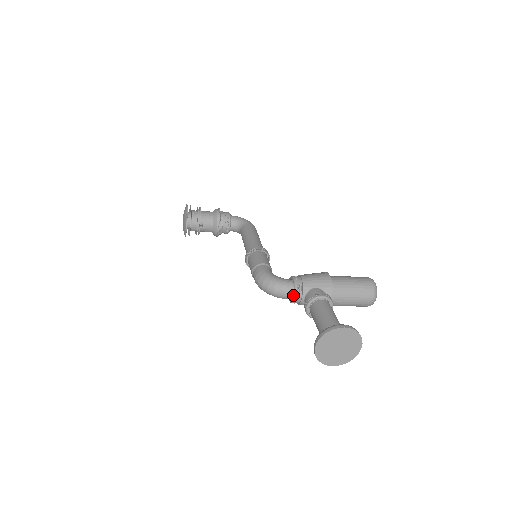
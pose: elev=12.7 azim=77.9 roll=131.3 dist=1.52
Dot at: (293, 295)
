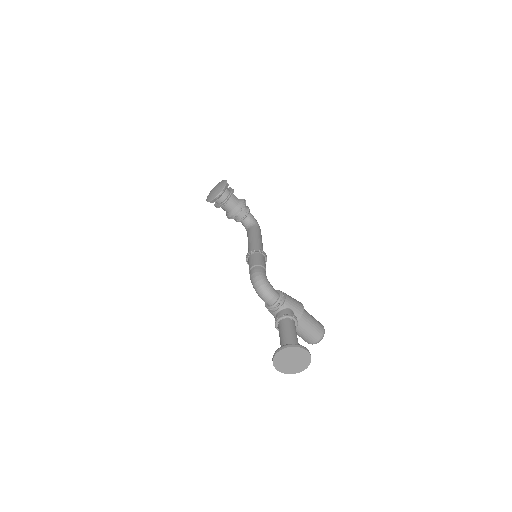
Dot at: (273, 304)
